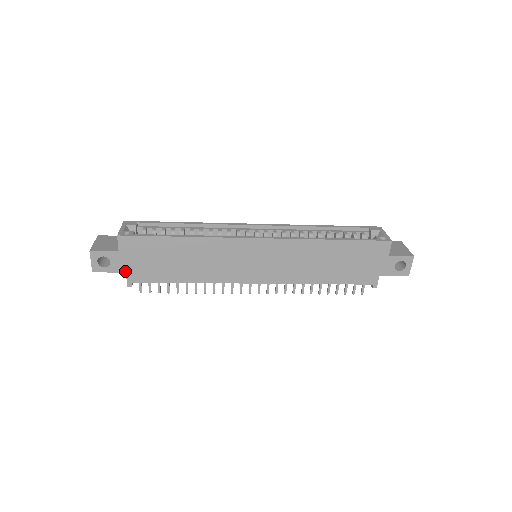
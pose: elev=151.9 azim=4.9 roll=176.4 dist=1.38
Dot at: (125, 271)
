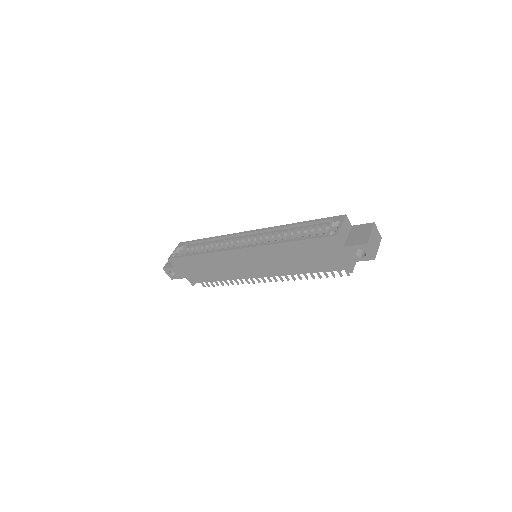
Dot at: (185, 277)
